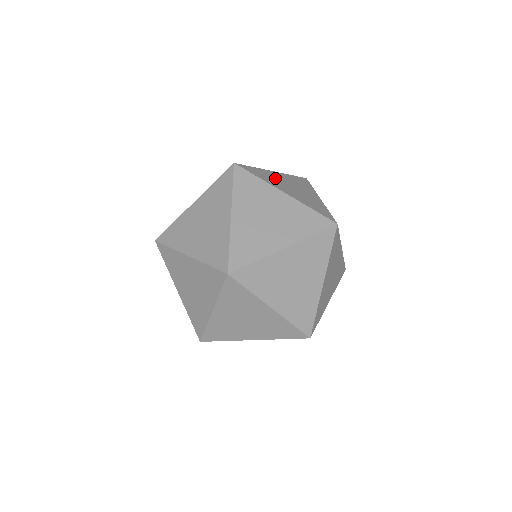
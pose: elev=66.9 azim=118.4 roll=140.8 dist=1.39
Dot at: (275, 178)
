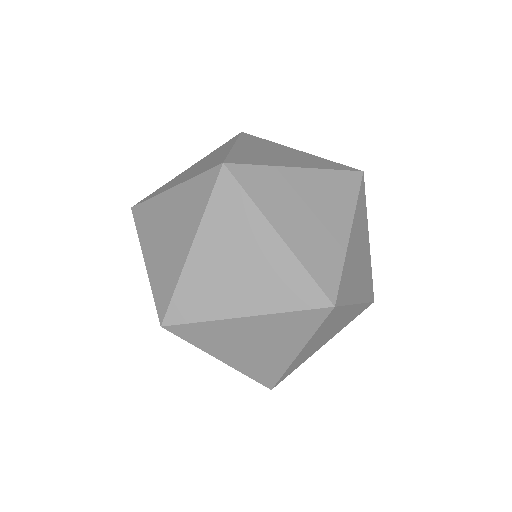
Dot at: (209, 278)
